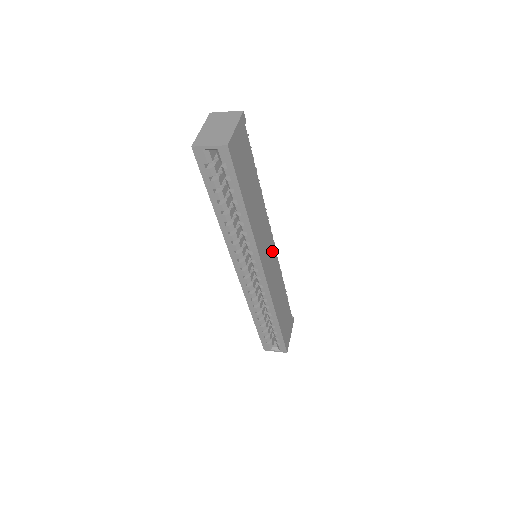
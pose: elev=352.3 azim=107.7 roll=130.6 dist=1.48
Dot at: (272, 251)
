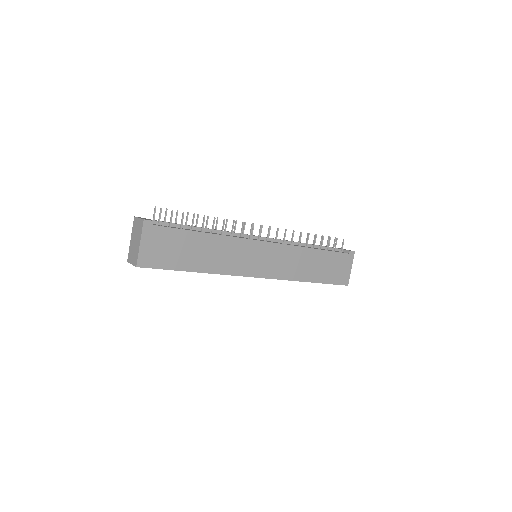
Dot at: (266, 250)
